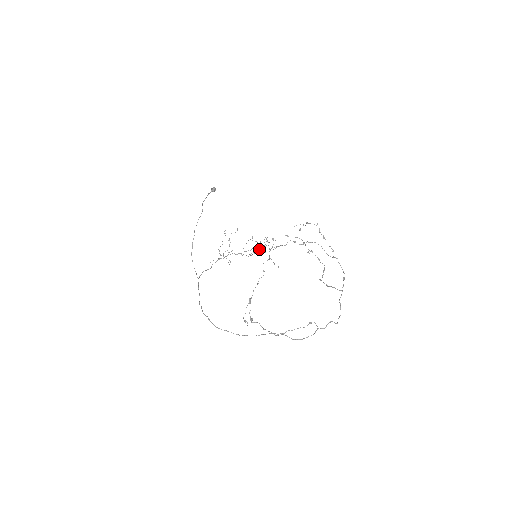
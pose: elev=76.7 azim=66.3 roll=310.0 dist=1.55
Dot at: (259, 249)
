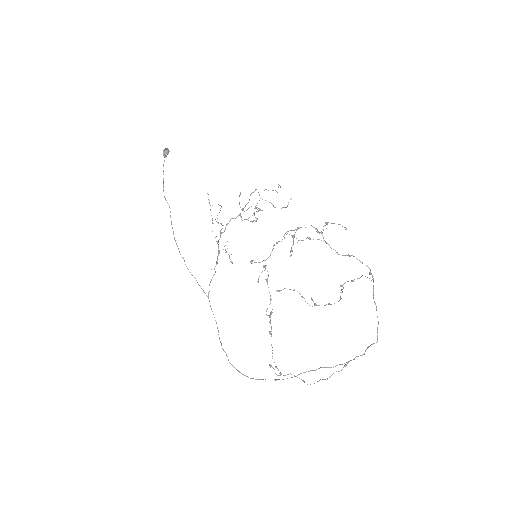
Dot at: (257, 219)
